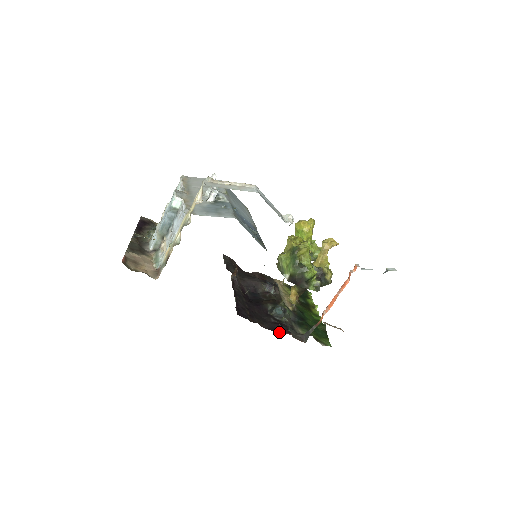
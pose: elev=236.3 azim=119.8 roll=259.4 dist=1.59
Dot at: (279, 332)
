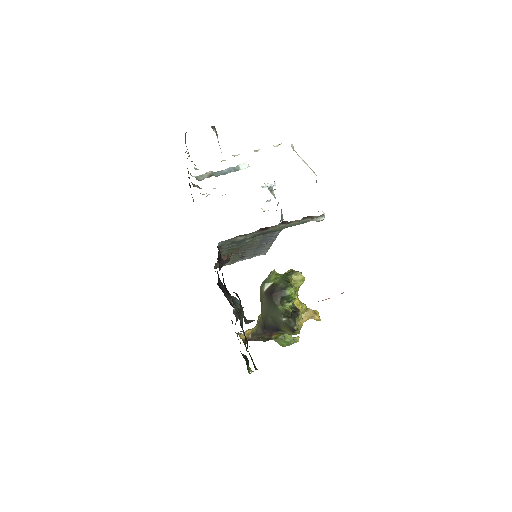
Dot at: occluded
